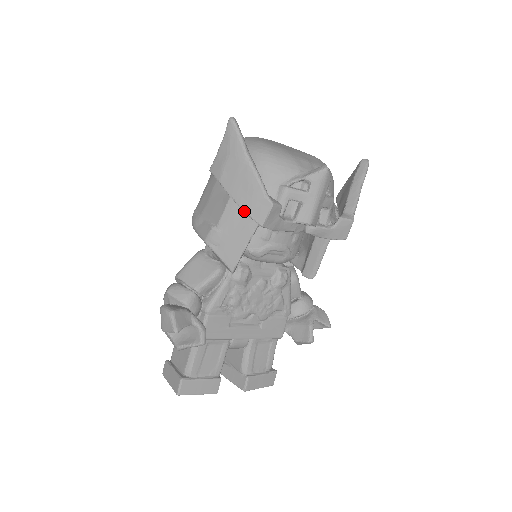
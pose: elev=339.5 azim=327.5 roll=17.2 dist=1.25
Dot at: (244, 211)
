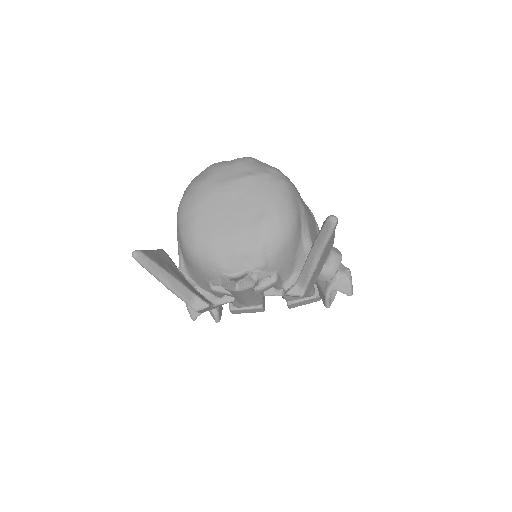
Dot at: occluded
